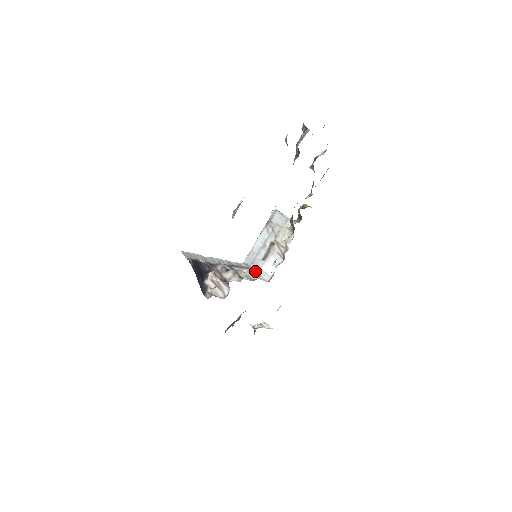
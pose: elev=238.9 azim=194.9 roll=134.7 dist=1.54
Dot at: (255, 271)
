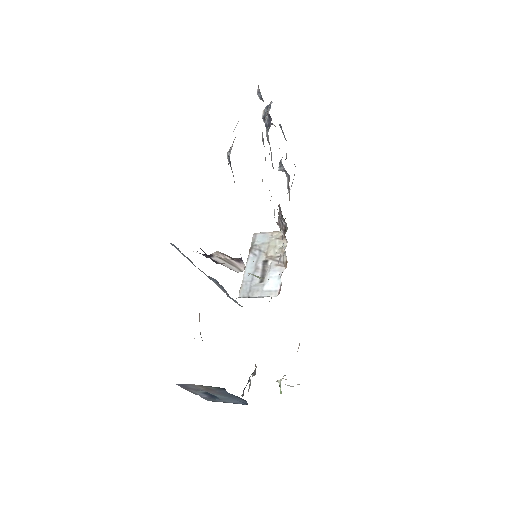
Dot at: (256, 297)
